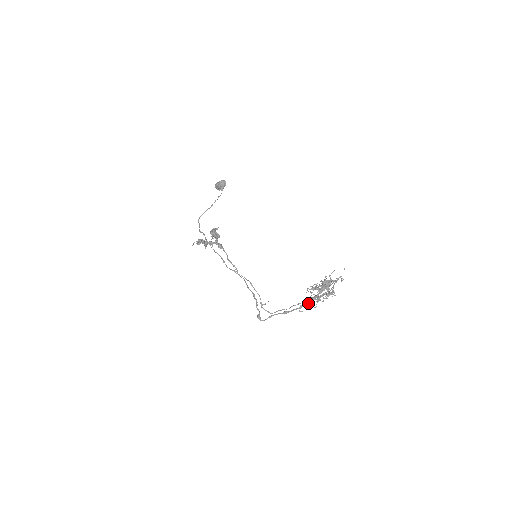
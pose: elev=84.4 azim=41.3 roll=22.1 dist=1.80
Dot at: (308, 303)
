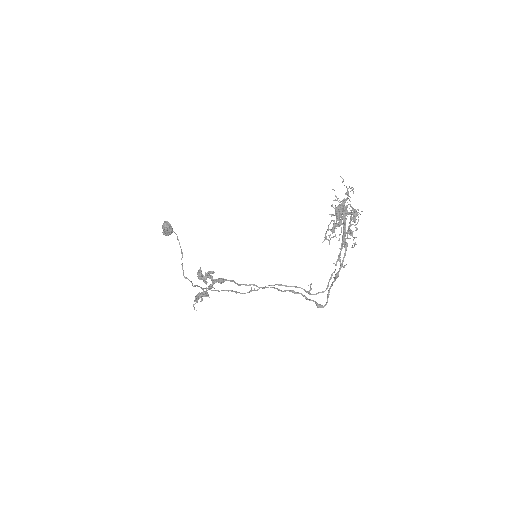
Dot at: (346, 246)
